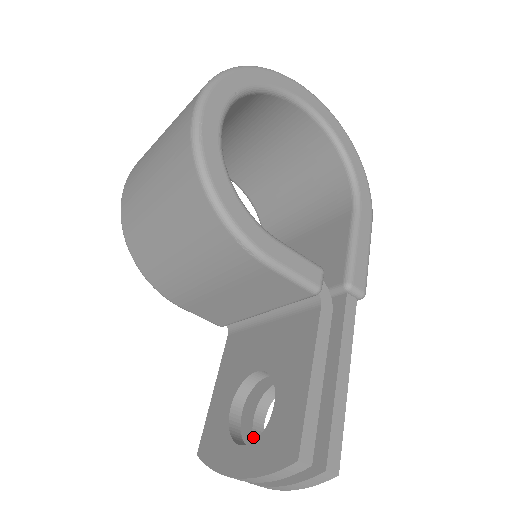
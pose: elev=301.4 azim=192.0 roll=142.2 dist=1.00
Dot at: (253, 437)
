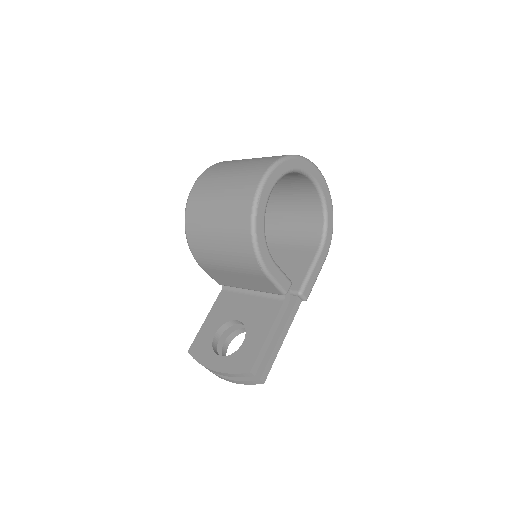
Dot at: (222, 352)
